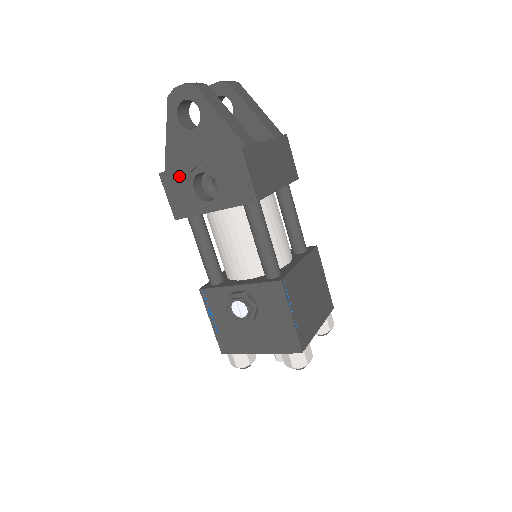
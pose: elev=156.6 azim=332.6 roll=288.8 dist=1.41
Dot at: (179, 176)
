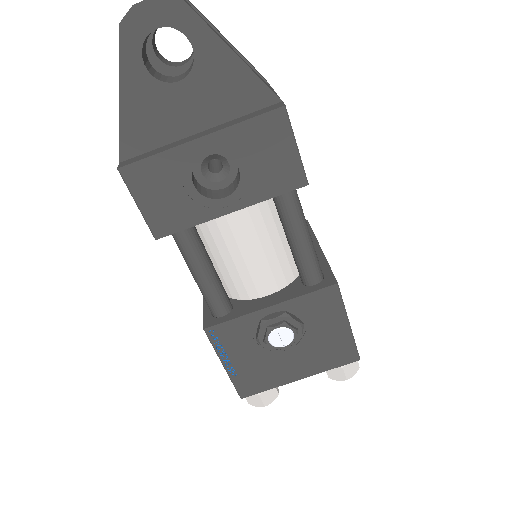
Dot at: (163, 167)
